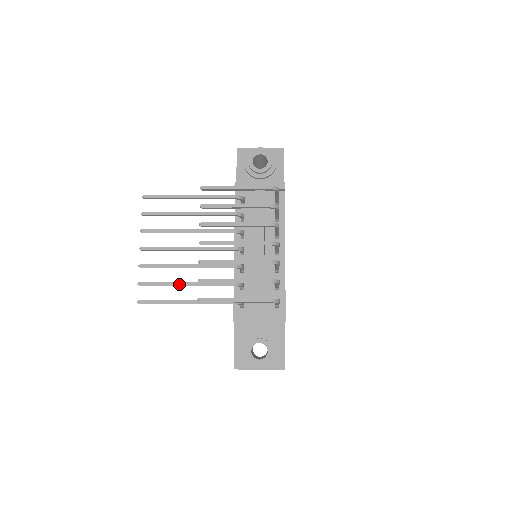
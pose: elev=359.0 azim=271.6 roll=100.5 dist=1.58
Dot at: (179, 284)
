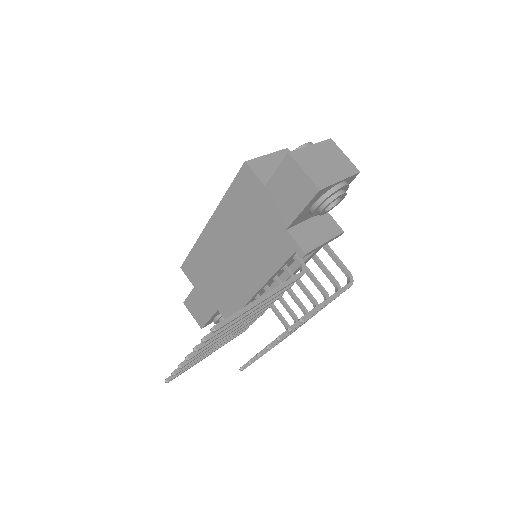
Dot at: occluded
